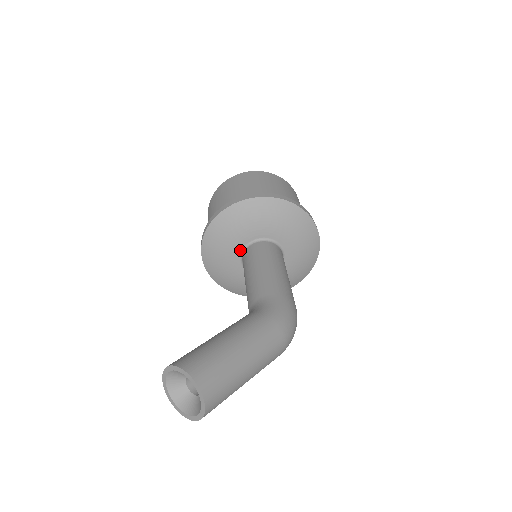
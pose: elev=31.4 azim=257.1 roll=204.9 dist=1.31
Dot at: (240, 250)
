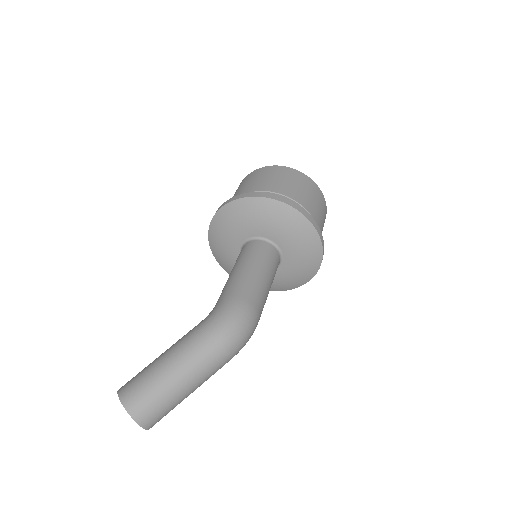
Dot at: occluded
